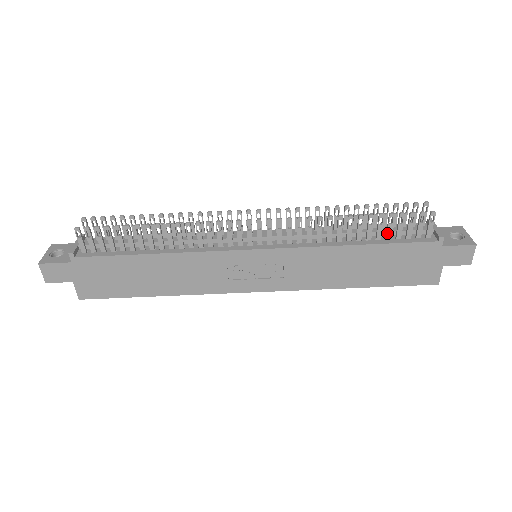
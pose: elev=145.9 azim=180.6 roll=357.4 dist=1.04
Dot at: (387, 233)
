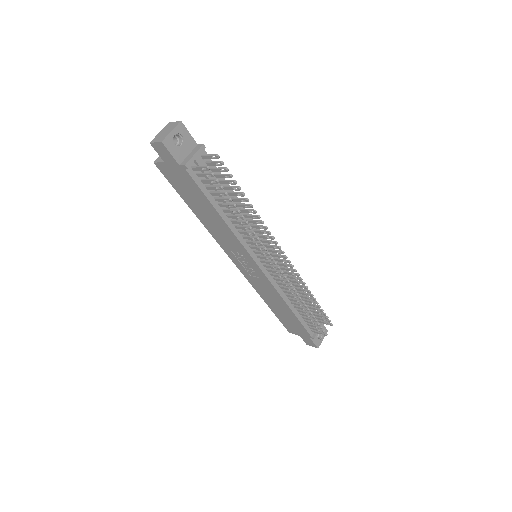
Dot at: (305, 318)
